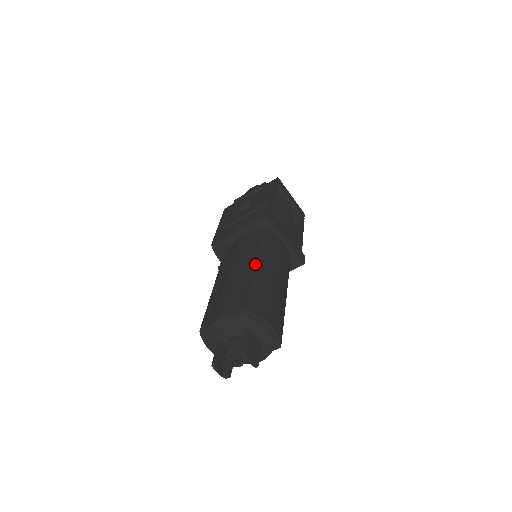
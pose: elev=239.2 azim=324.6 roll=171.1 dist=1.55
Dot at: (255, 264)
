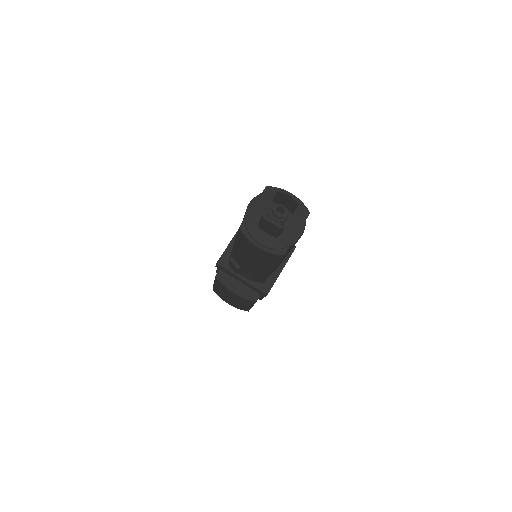
Dot at: occluded
